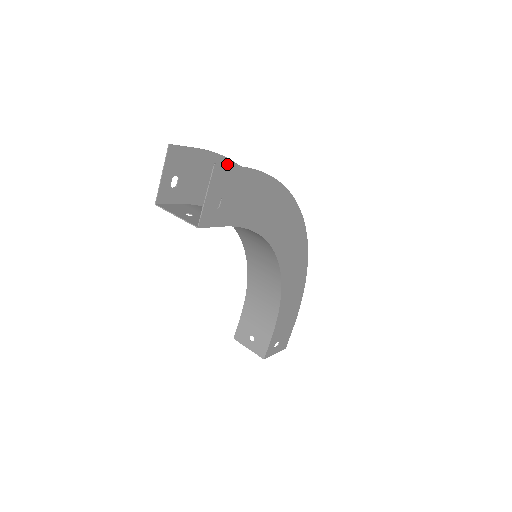
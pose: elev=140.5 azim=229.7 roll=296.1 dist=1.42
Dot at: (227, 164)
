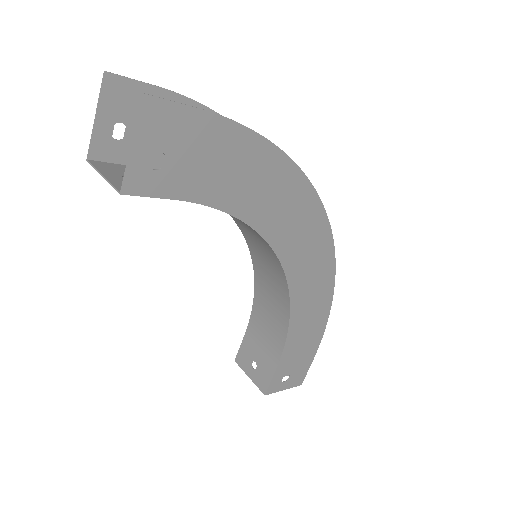
Dot at: occluded
